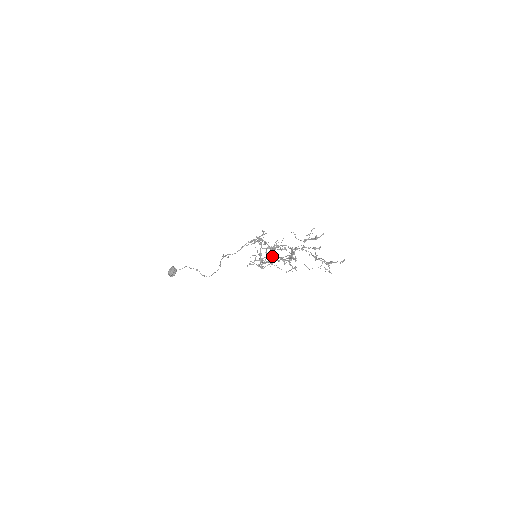
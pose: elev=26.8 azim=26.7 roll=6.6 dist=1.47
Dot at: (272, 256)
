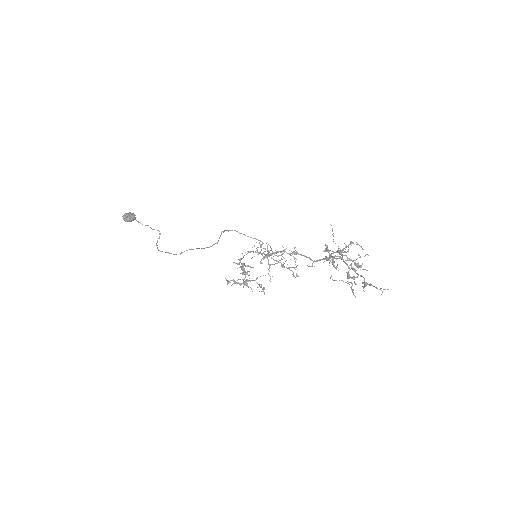
Dot at: occluded
